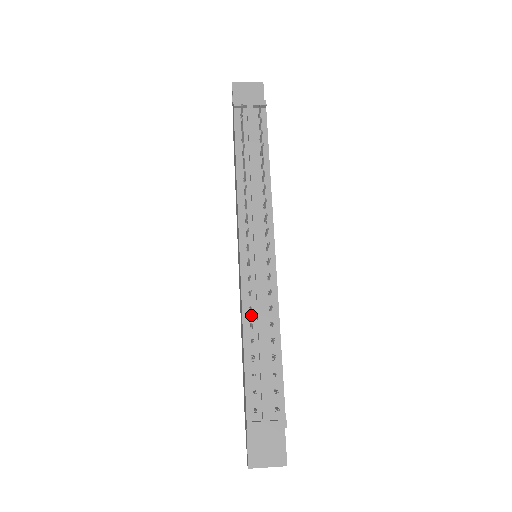
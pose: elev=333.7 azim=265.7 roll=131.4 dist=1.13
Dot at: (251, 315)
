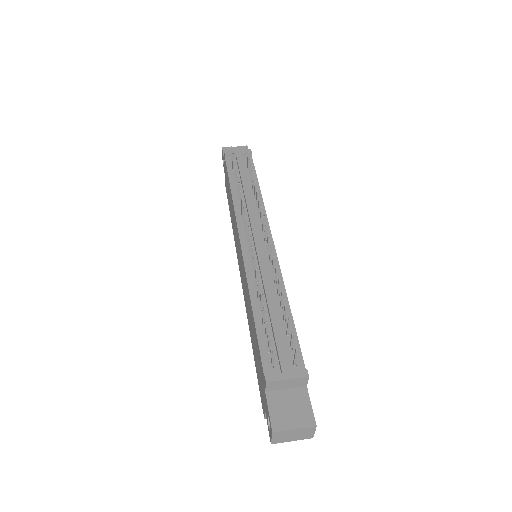
Dot at: (257, 287)
